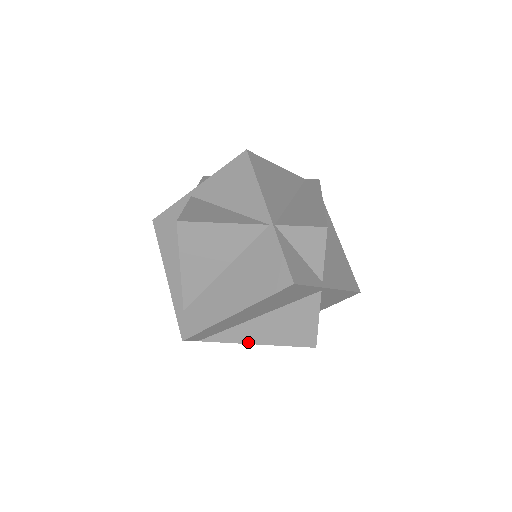
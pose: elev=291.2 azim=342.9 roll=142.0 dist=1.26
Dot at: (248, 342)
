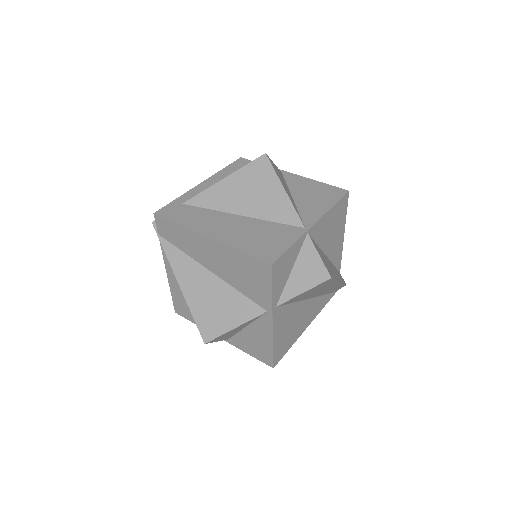
Dot at: (178, 277)
